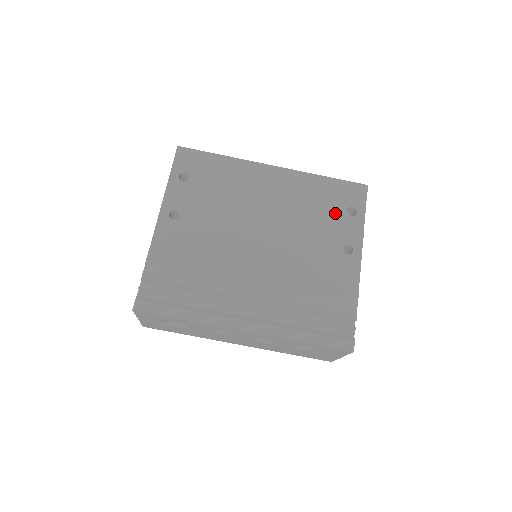
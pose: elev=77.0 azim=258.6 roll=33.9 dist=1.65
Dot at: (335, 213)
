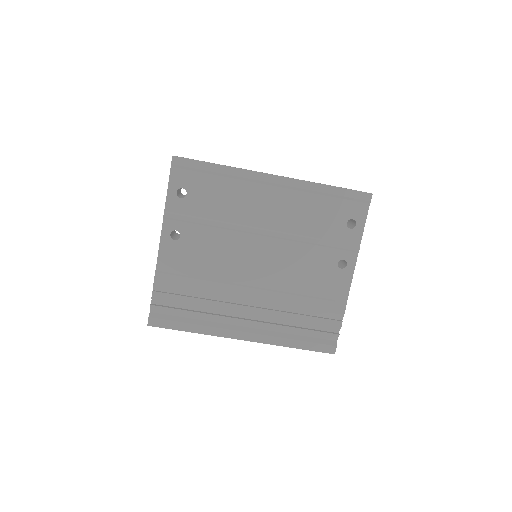
Dot at: (334, 227)
